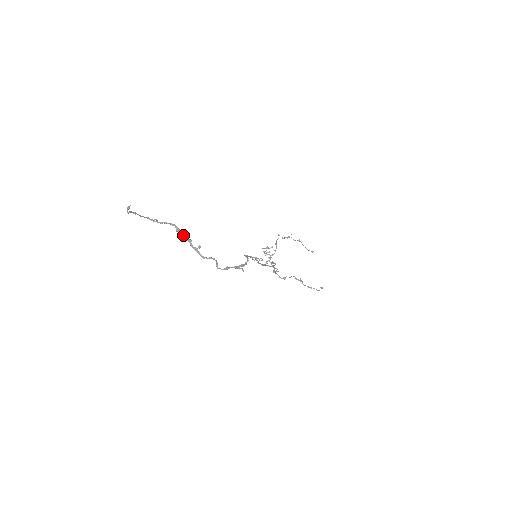
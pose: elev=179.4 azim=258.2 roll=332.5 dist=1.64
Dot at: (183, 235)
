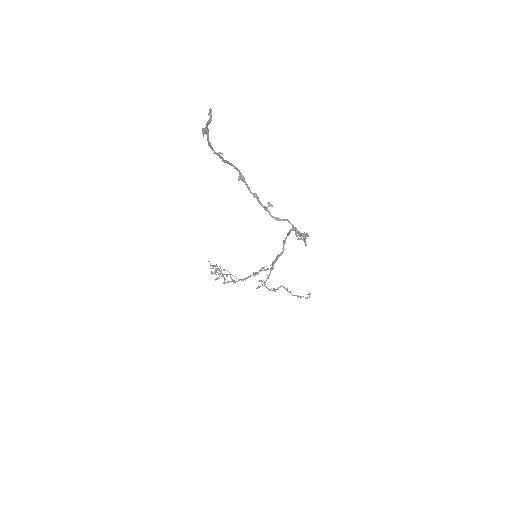
Dot at: (248, 186)
